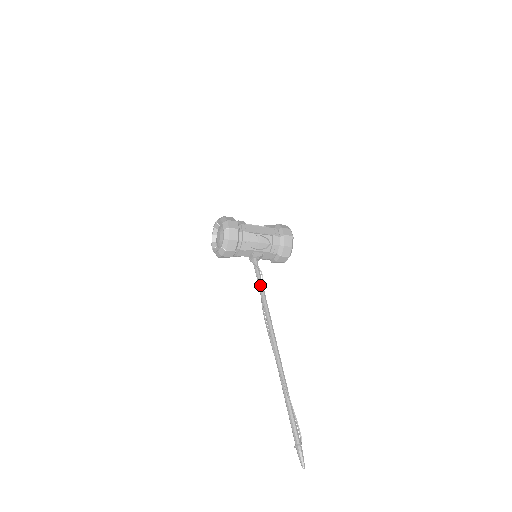
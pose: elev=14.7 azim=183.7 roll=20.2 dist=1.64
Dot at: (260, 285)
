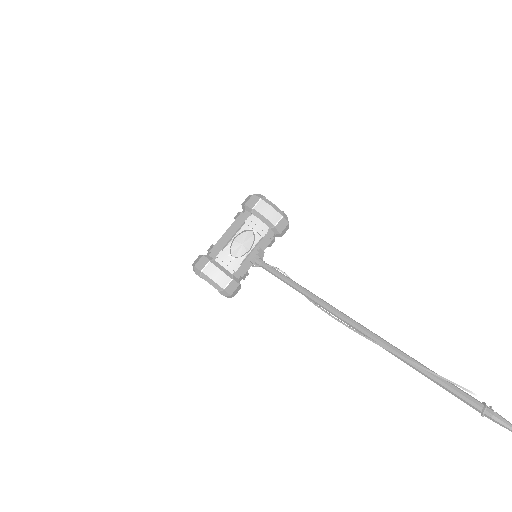
Dot at: (282, 280)
